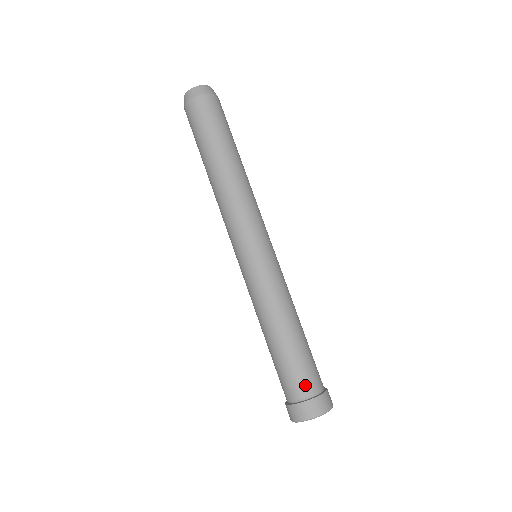
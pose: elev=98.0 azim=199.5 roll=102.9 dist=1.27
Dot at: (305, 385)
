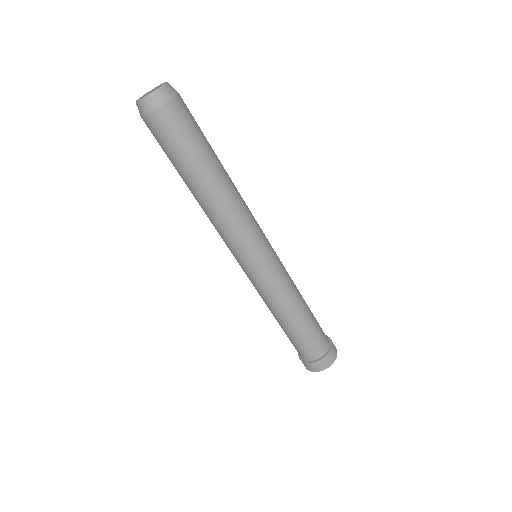
Dot at: (311, 353)
